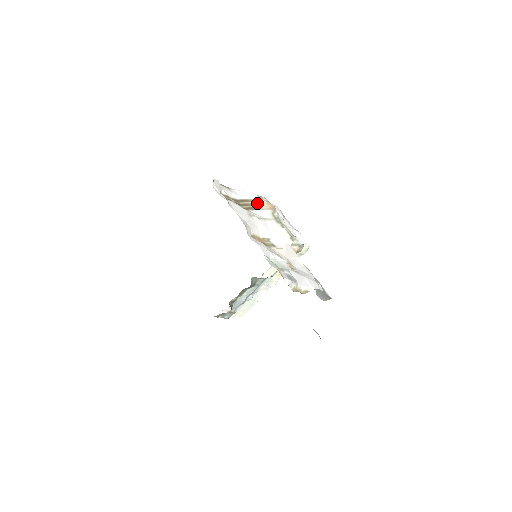
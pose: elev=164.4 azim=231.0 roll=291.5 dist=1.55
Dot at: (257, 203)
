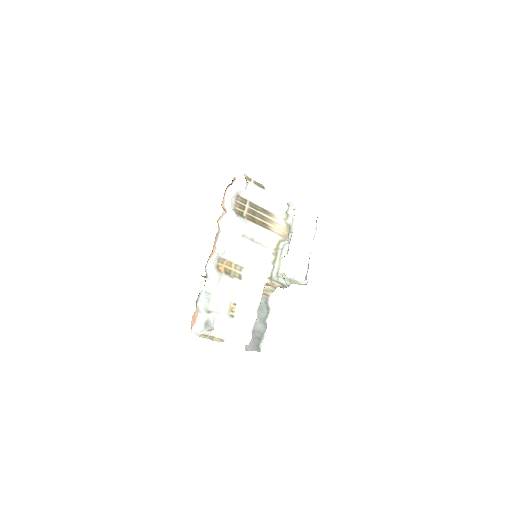
Dot at: (274, 221)
